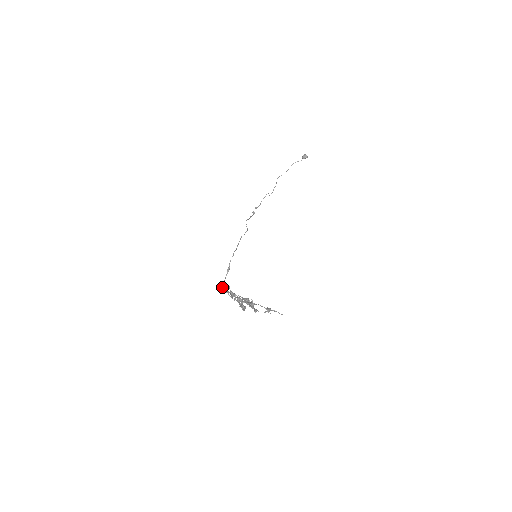
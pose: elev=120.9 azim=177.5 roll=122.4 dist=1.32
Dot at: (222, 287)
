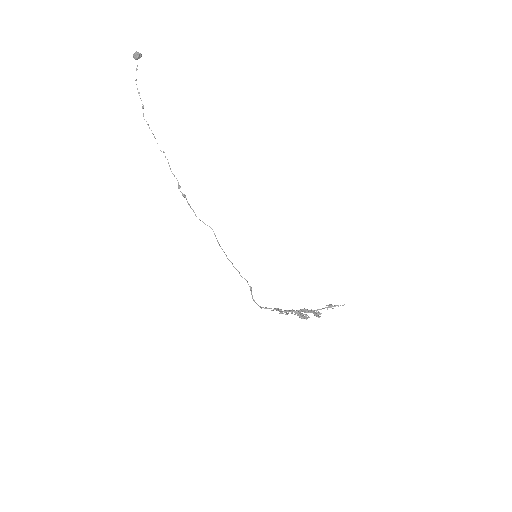
Dot at: occluded
